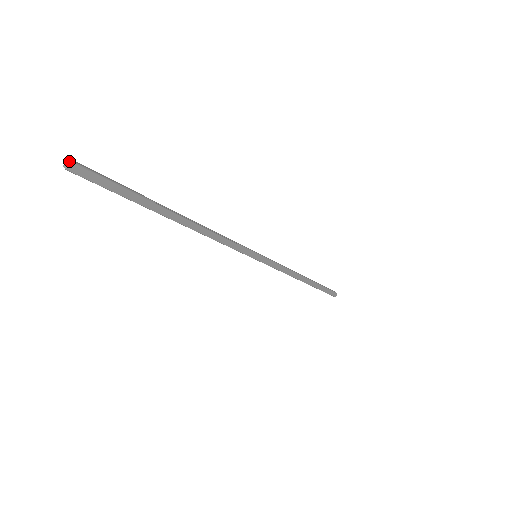
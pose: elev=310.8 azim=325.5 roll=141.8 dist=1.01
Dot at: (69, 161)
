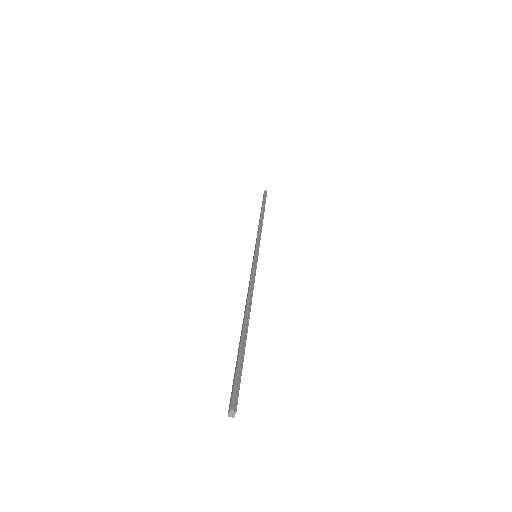
Dot at: (233, 412)
